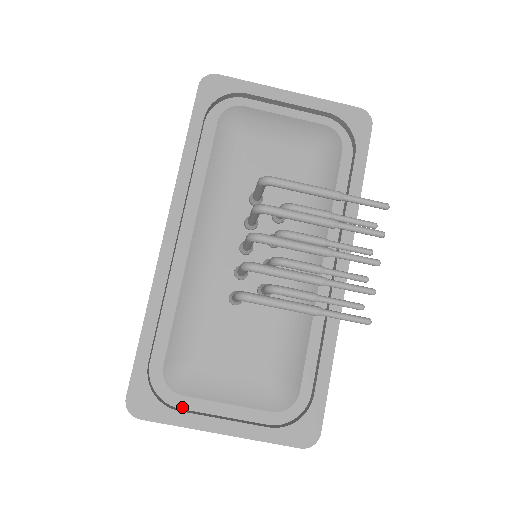
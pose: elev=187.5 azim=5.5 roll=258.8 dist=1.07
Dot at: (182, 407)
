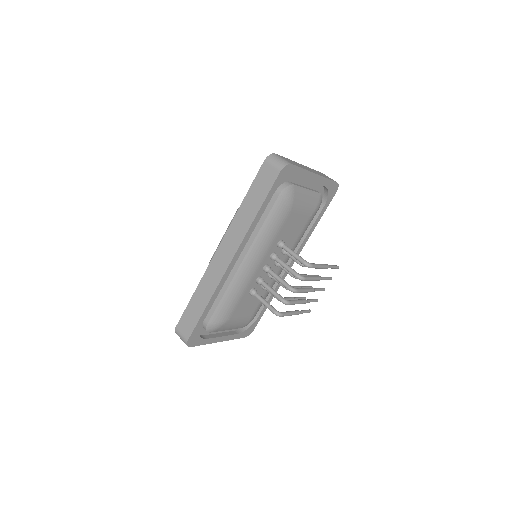
Dot at: (205, 334)
